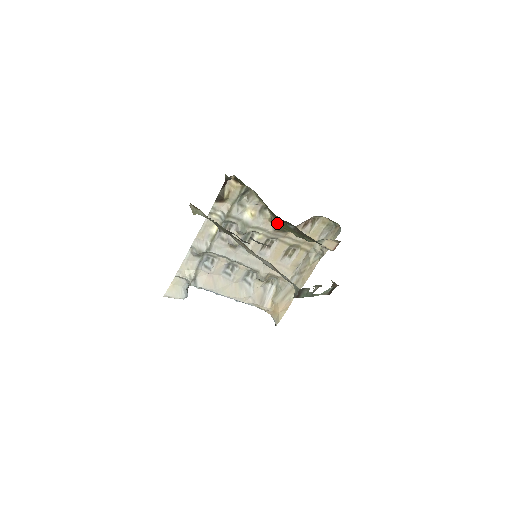
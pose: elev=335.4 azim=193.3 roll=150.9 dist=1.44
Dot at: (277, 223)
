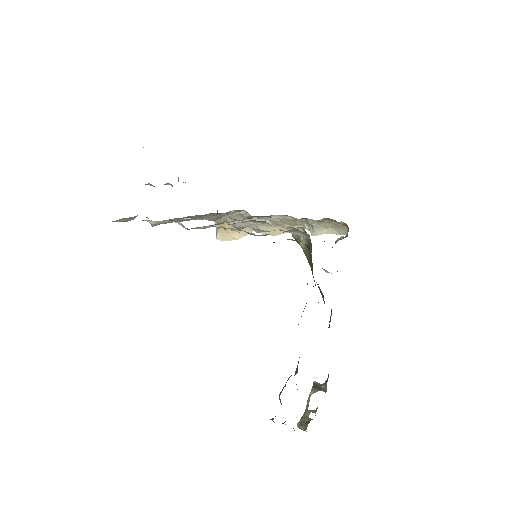
Dot at: (303, 250)
